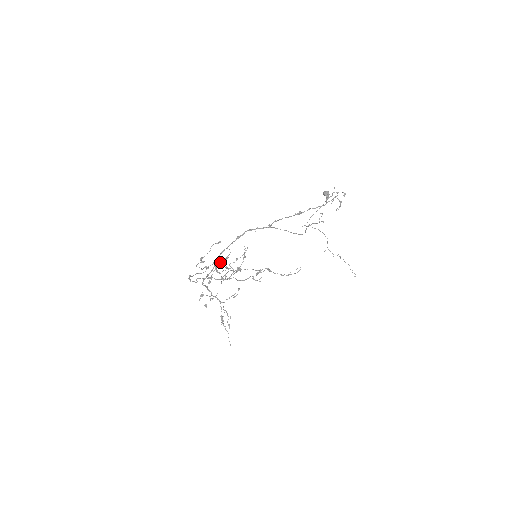
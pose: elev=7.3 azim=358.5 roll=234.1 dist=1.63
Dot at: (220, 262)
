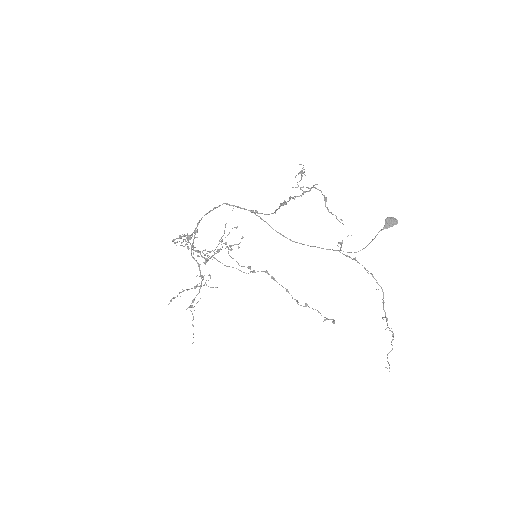
Dot at: (197, 231)
